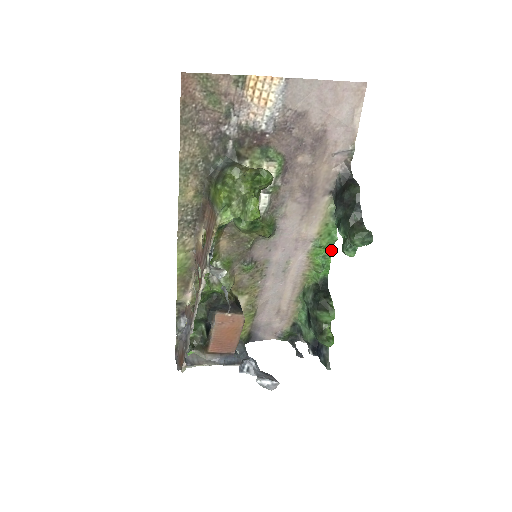
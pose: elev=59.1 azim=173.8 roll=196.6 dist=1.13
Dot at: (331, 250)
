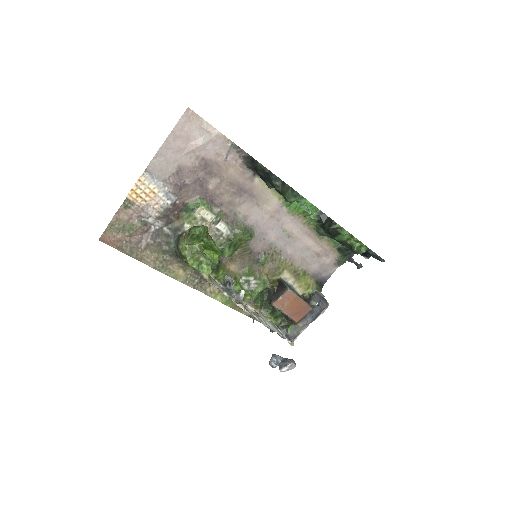
Dot at: occluded
